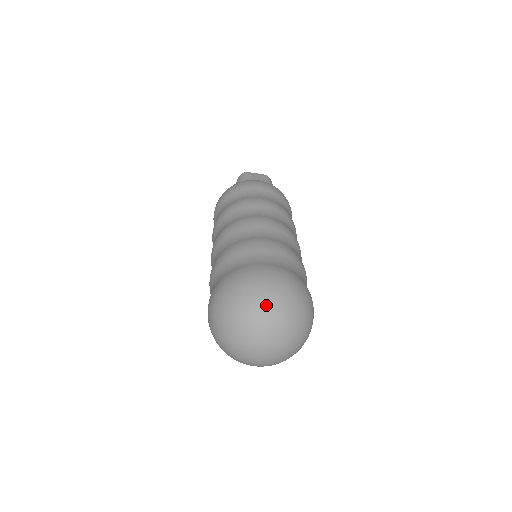
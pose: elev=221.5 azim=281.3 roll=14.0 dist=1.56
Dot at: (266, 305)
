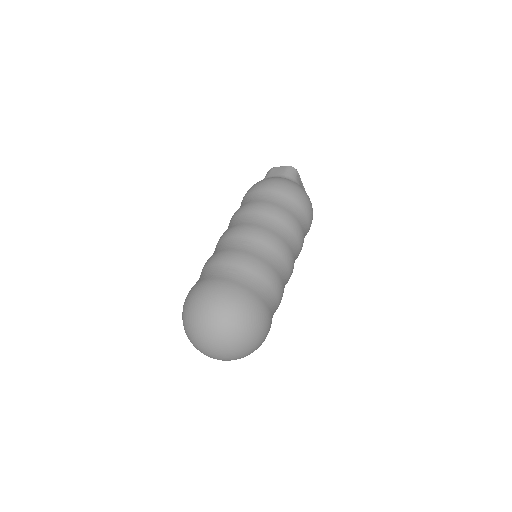
Dot at: (197, 317)
